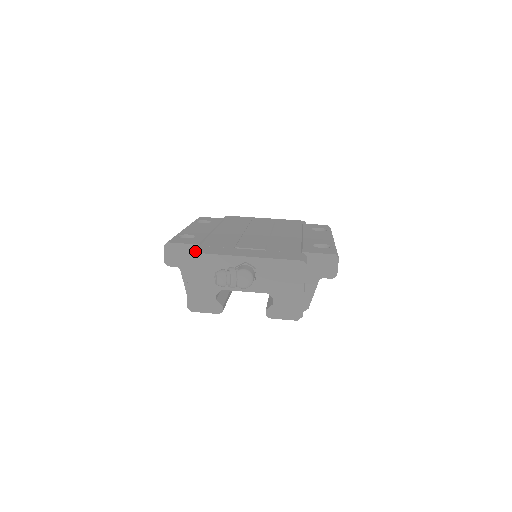
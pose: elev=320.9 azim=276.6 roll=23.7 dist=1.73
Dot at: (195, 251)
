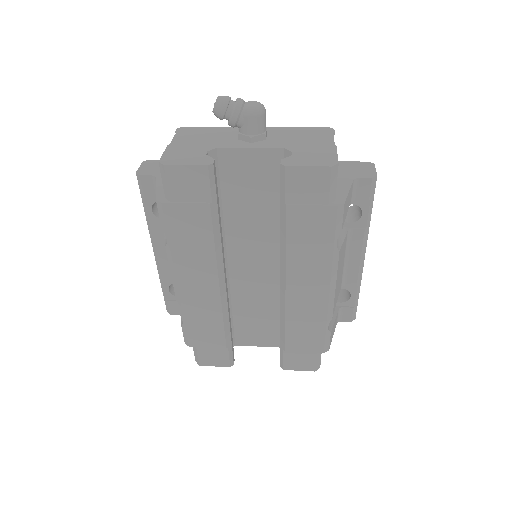
Dot at: occluded
